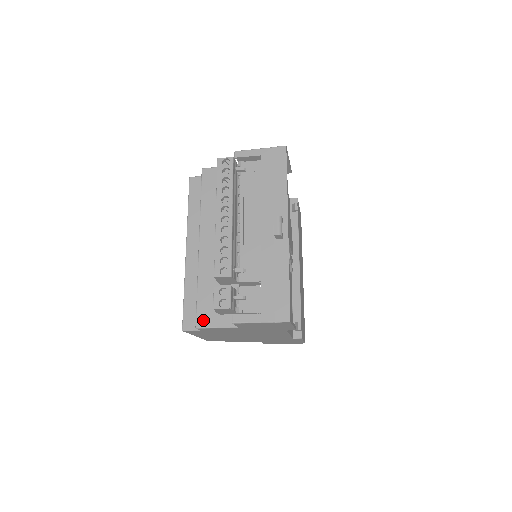
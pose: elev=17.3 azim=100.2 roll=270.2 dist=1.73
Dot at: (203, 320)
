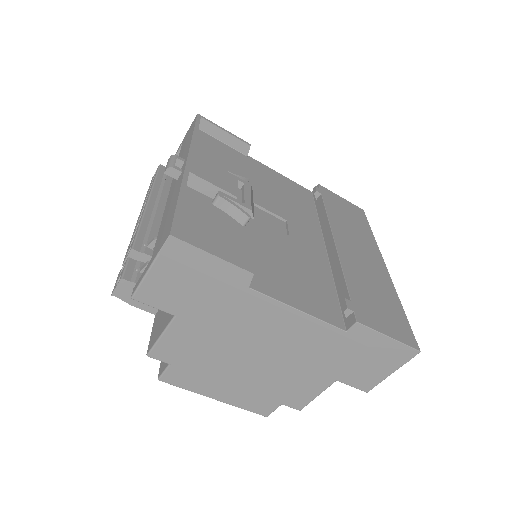
Dot at: (152, 340)
